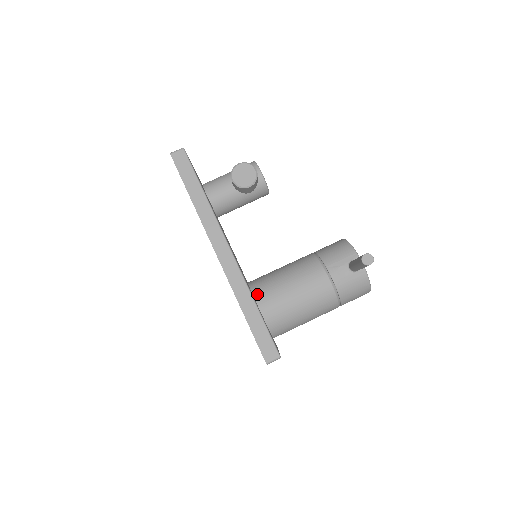
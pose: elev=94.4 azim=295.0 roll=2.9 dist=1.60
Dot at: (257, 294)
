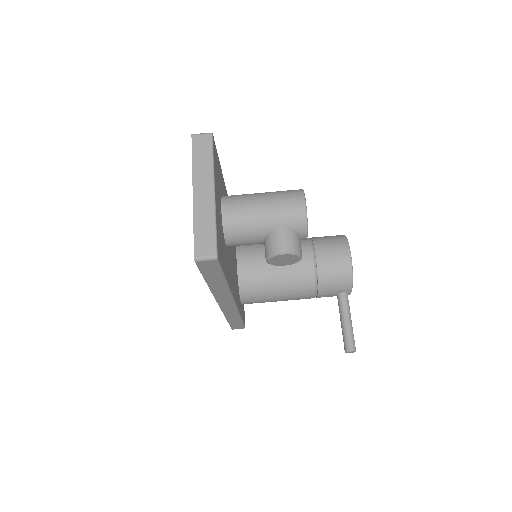
Dot at: (244, 295)
